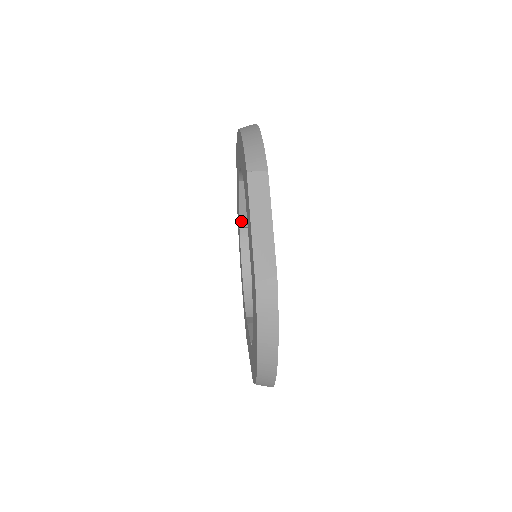
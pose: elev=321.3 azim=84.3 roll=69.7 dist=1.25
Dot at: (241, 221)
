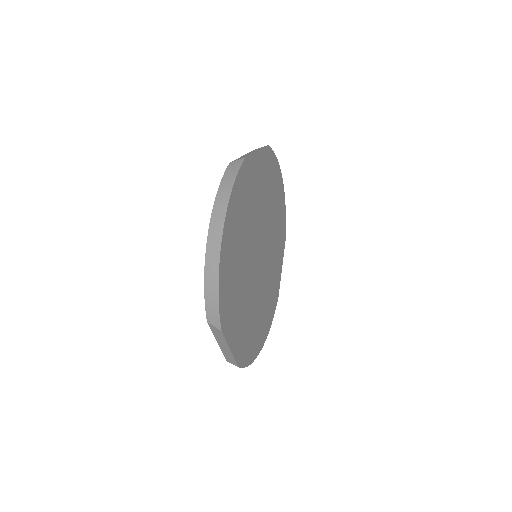
Dot at: occluded
